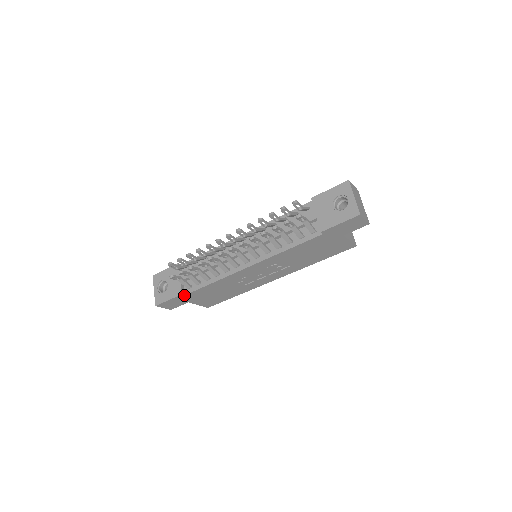
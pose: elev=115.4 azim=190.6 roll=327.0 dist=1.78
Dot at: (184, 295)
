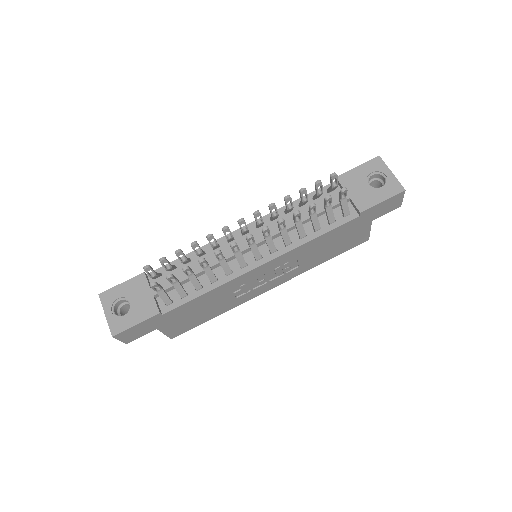
Dot at: (160, 315)
